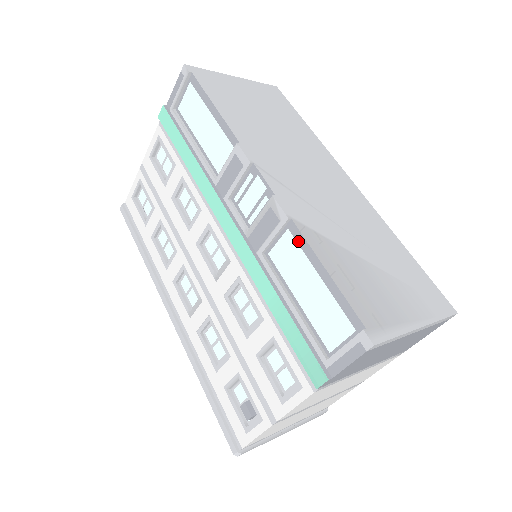
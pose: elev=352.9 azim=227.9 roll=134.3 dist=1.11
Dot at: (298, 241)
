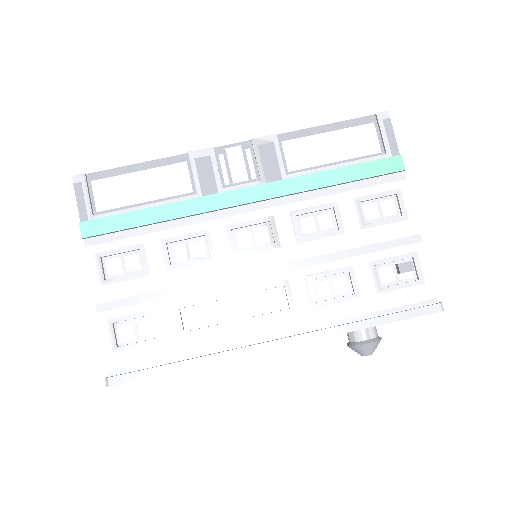
Dot at: (295, 137)
